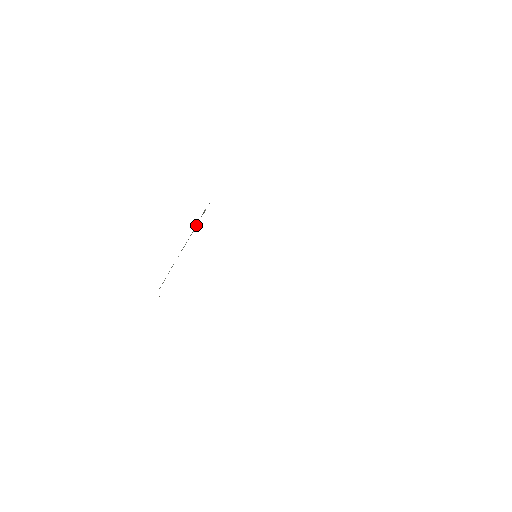
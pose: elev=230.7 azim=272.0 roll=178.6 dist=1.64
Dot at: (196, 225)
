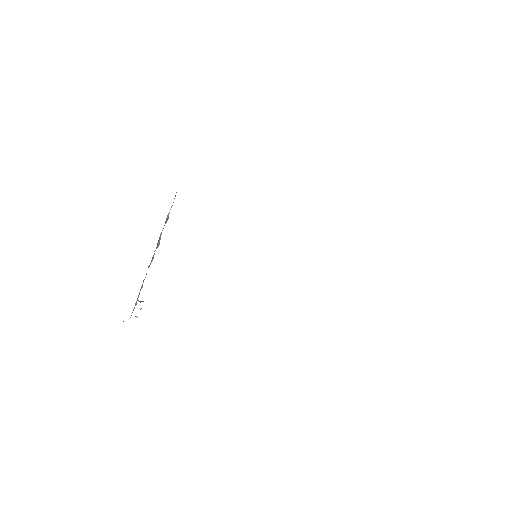
Dot at: (160, 235)
